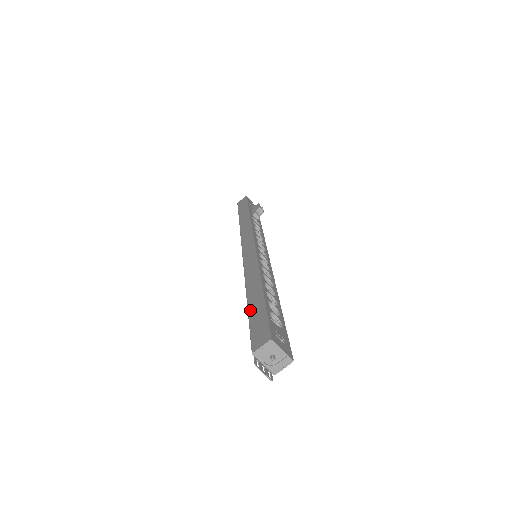
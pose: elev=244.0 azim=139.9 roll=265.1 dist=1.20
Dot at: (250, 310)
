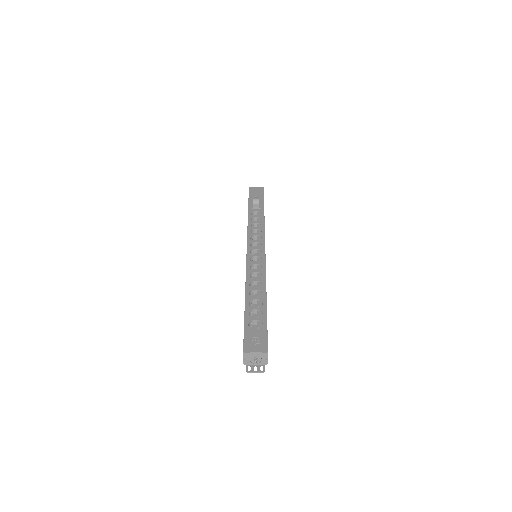
Dot at: occluded
